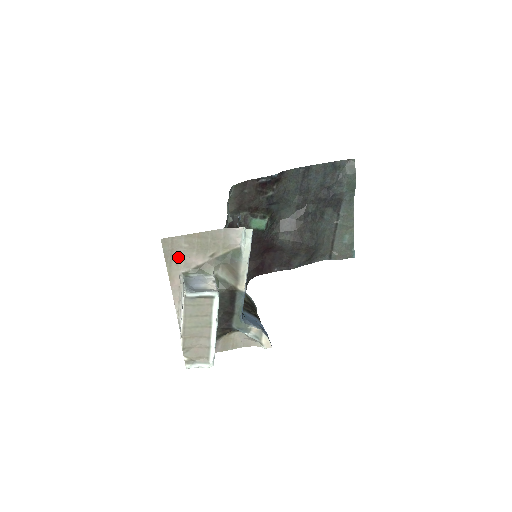
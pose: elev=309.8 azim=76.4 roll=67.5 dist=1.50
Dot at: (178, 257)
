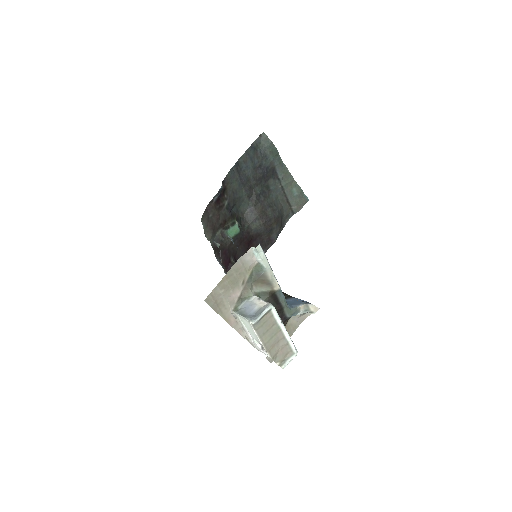
Dot at: (223, 303)
